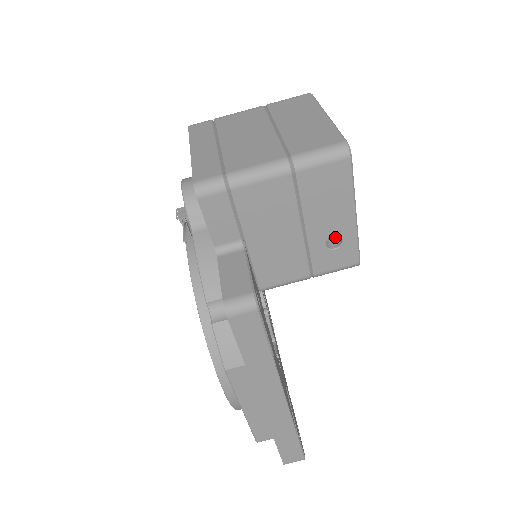
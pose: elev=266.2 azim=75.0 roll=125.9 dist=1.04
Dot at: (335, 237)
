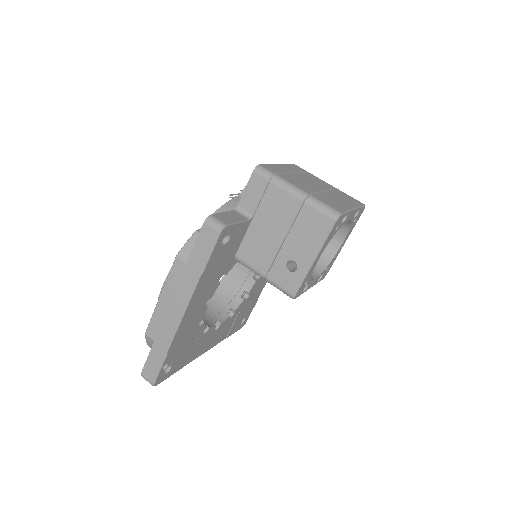
Dot at: occluded
